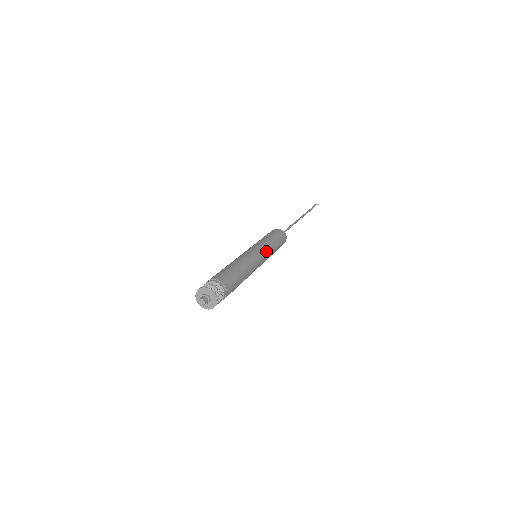
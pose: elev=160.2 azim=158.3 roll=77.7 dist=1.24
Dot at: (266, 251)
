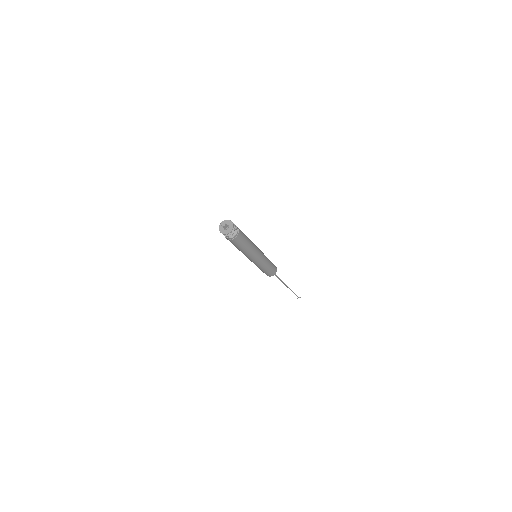
Dot at: (263, 253)
